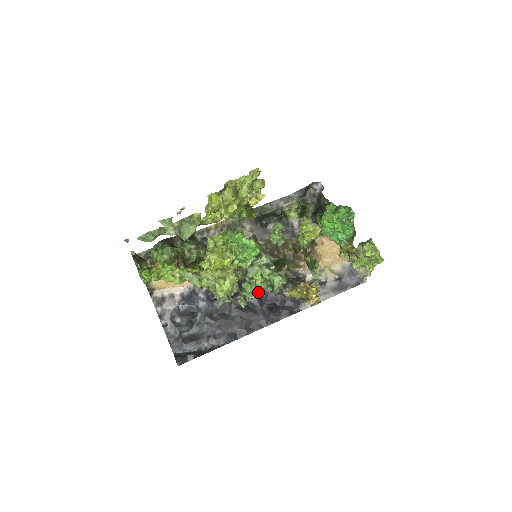
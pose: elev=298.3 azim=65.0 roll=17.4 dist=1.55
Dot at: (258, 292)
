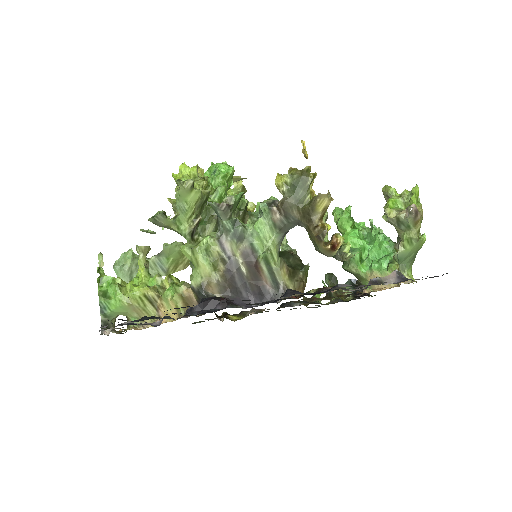
Dot at: (236, 196)
